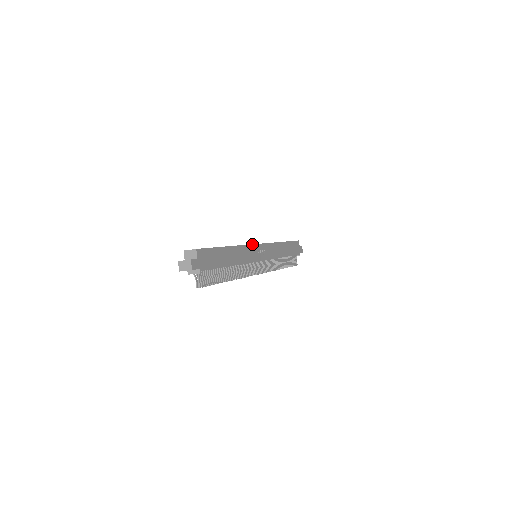
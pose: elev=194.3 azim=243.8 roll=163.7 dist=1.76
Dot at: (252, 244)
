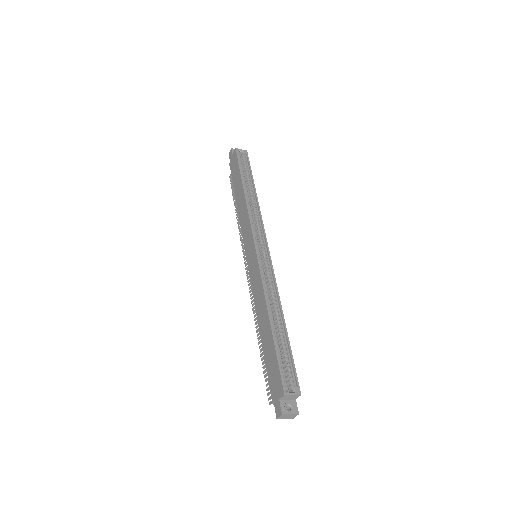
Dot at: (272, 265)
